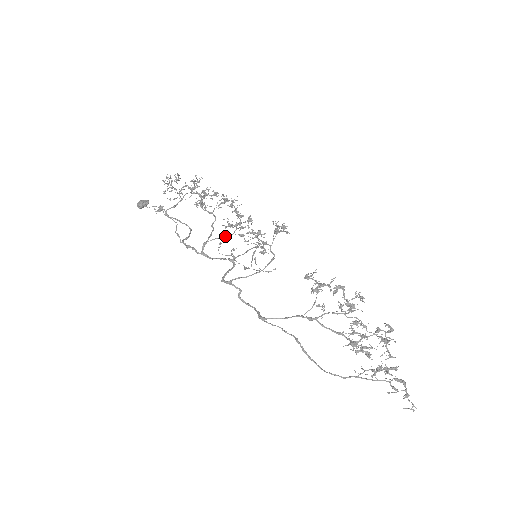
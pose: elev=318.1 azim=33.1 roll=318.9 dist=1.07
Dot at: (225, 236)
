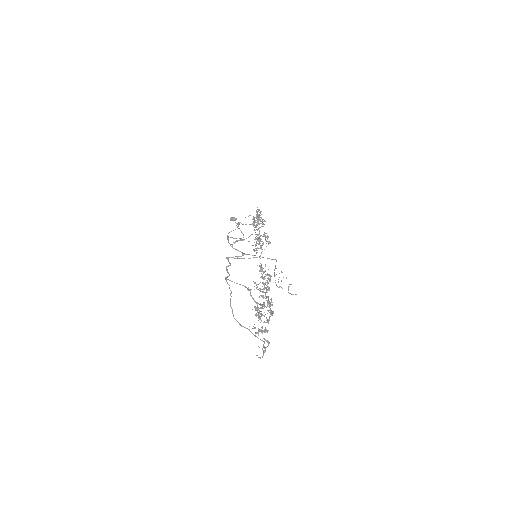
Dot at: occluded
